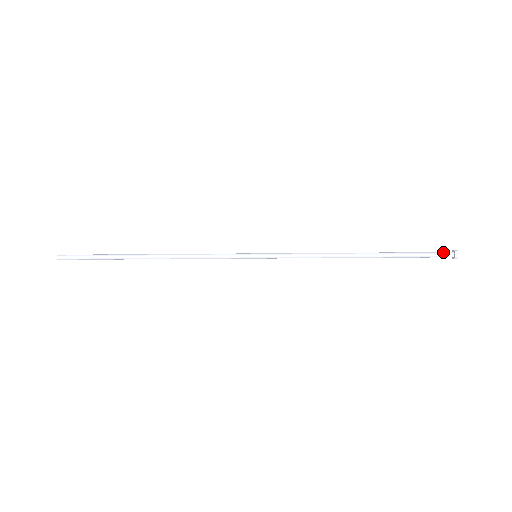
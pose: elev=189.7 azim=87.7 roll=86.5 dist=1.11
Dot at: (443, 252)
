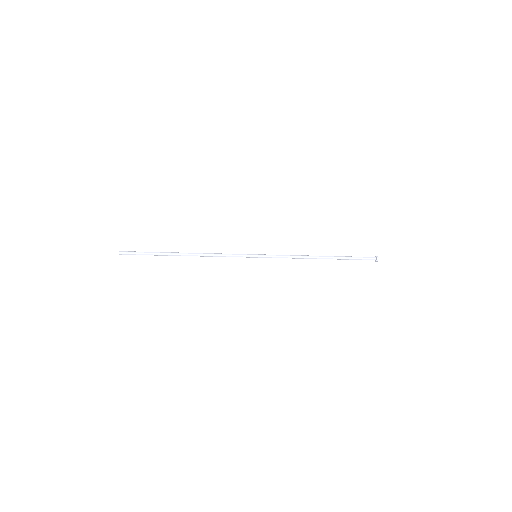
Dot at: (370, 258)
